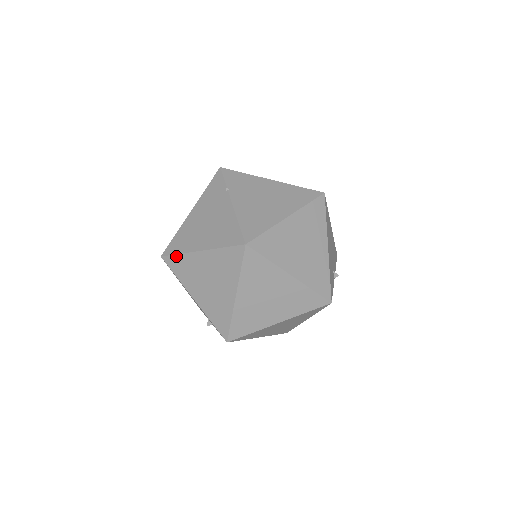
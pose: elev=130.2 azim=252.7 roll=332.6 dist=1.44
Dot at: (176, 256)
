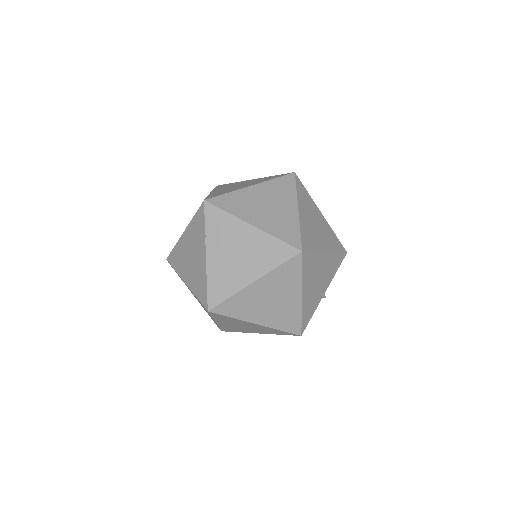
Dot at: (174, 269)
